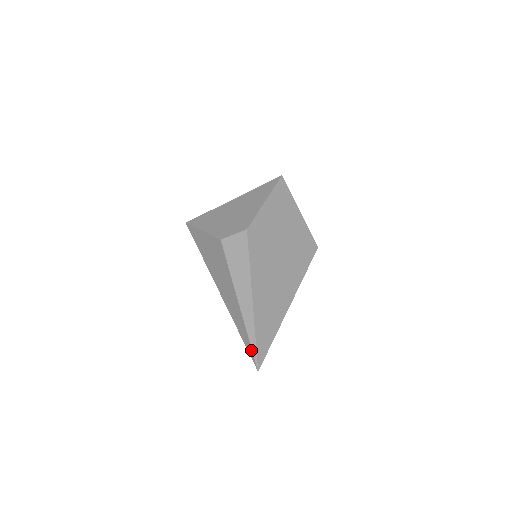
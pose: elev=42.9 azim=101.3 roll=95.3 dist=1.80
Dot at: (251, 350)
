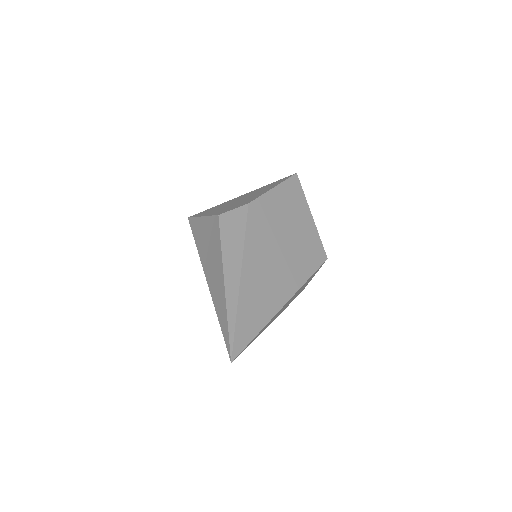
Dot at: (228, 336)
